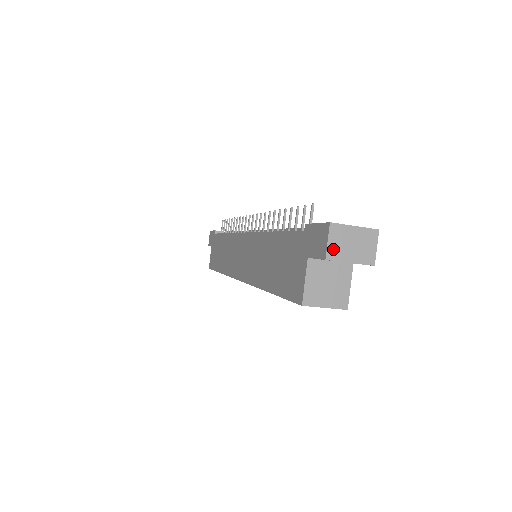
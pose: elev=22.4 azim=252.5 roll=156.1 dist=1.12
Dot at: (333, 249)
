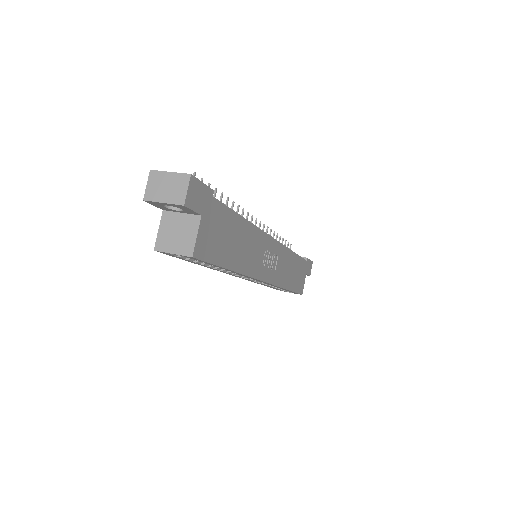
Dot at: (150, 191)
